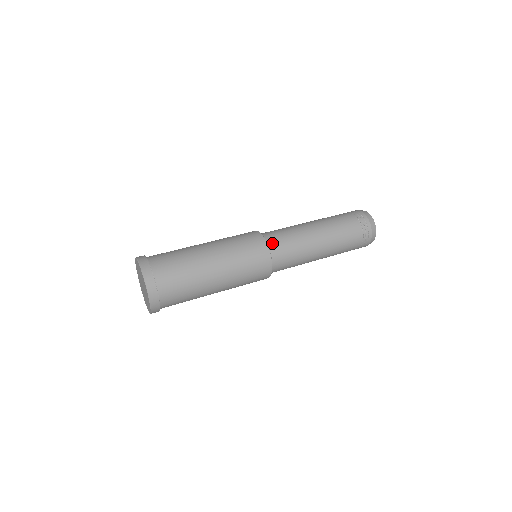
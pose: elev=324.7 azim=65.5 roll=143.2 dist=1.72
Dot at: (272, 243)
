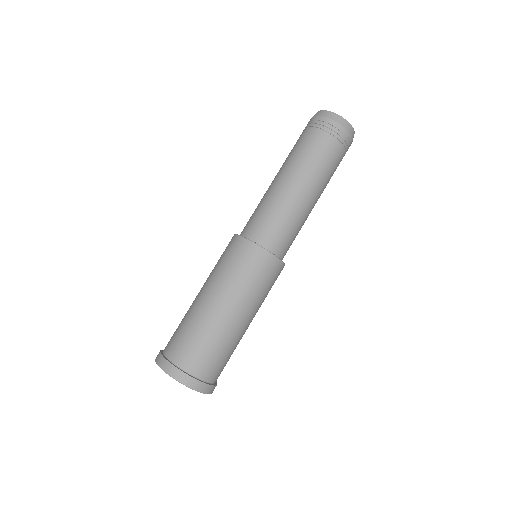
Dot at: occluded
